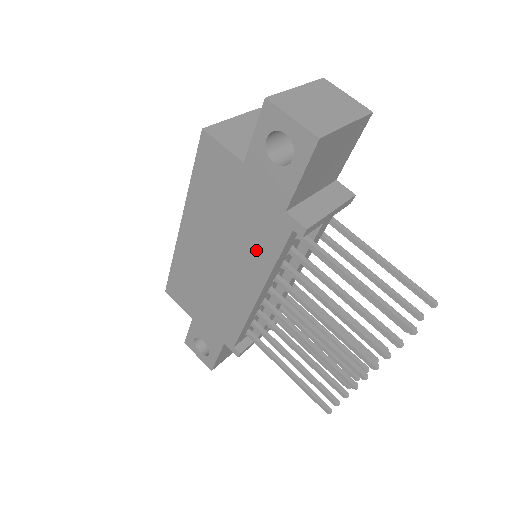
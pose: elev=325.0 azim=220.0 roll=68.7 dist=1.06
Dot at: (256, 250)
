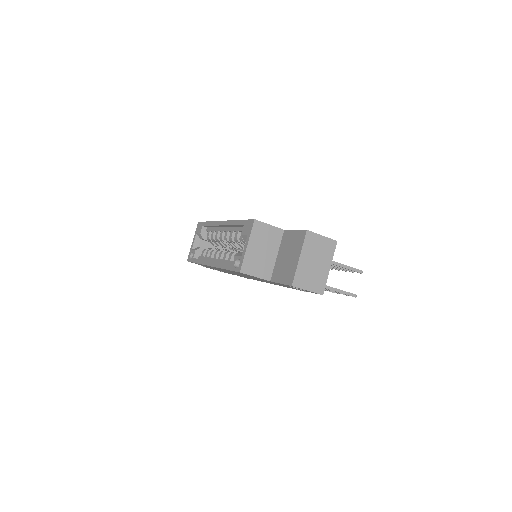
Dot at: (272, 283)
